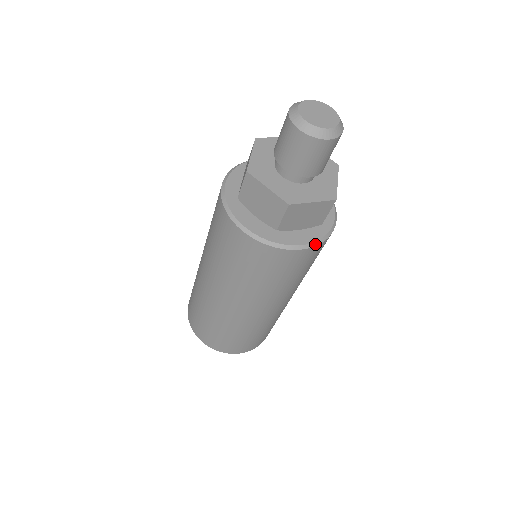
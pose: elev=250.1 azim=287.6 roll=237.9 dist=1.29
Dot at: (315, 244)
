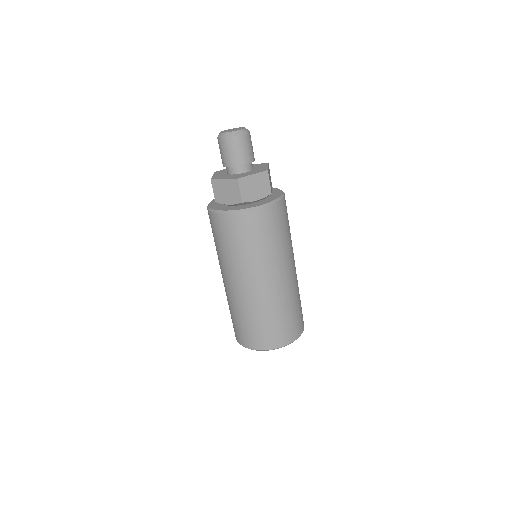
Dot at: (271, 203)
